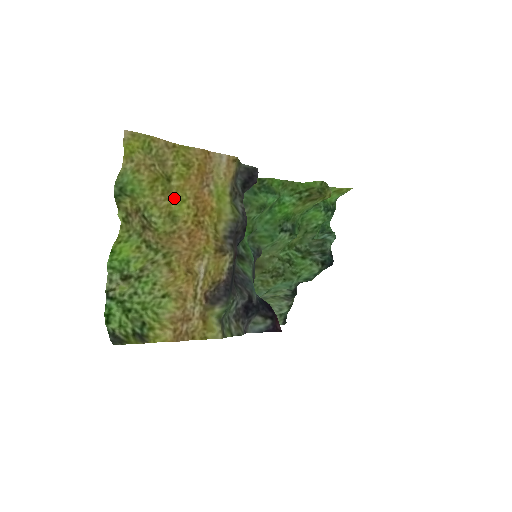
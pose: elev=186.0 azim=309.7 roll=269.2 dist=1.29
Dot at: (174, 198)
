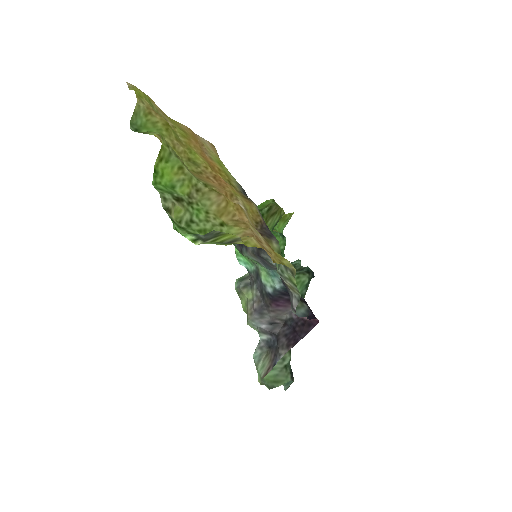
Dot at: (186, 149)
